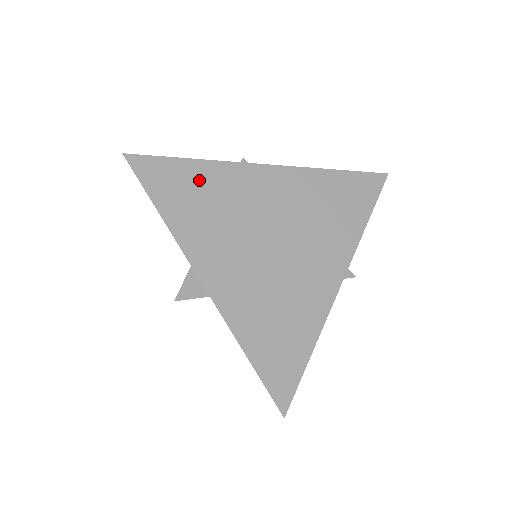
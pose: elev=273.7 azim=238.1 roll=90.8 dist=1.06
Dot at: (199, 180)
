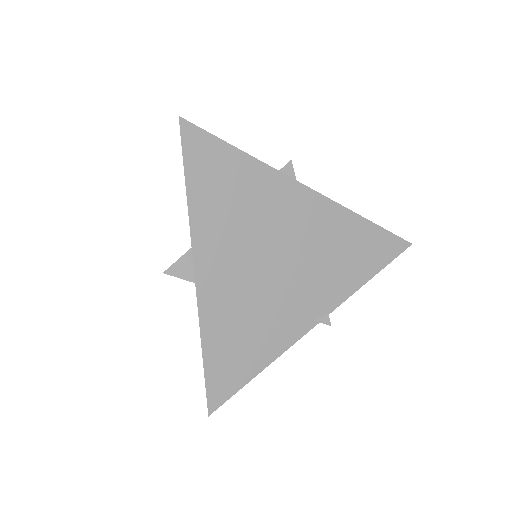
Dot at: (239, 175)
